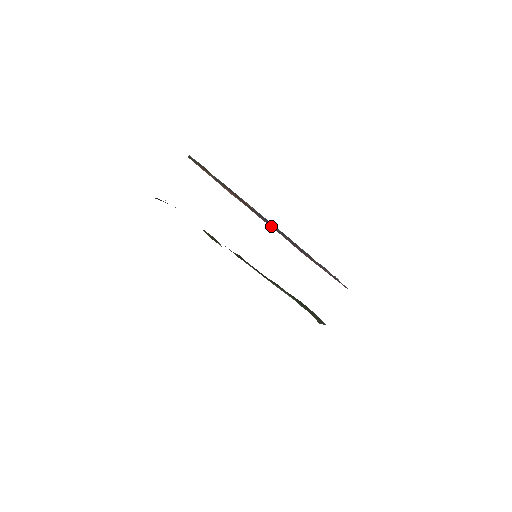
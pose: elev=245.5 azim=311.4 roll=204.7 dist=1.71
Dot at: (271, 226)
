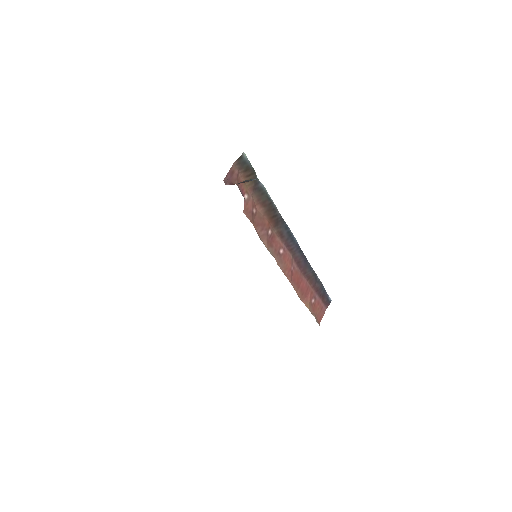
Dot at: (287, 243)
